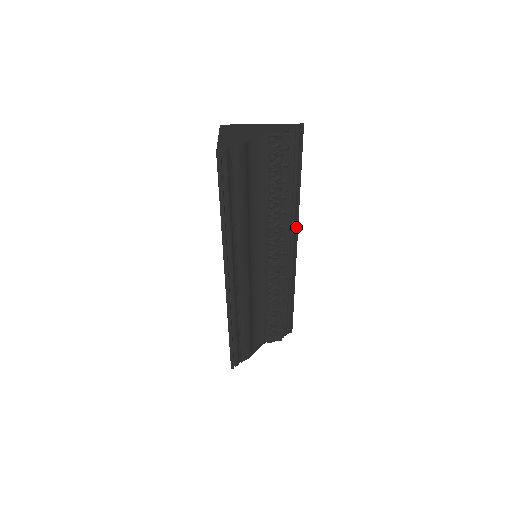
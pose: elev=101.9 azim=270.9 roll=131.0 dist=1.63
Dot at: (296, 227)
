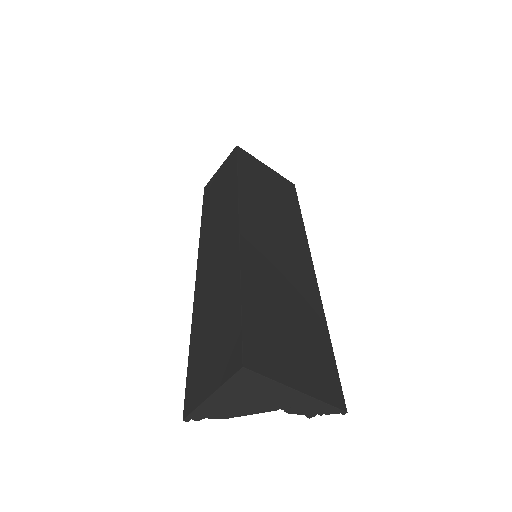
Dot at: occluded
